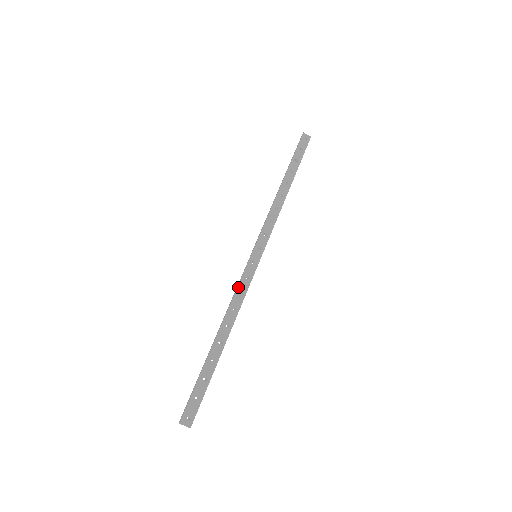
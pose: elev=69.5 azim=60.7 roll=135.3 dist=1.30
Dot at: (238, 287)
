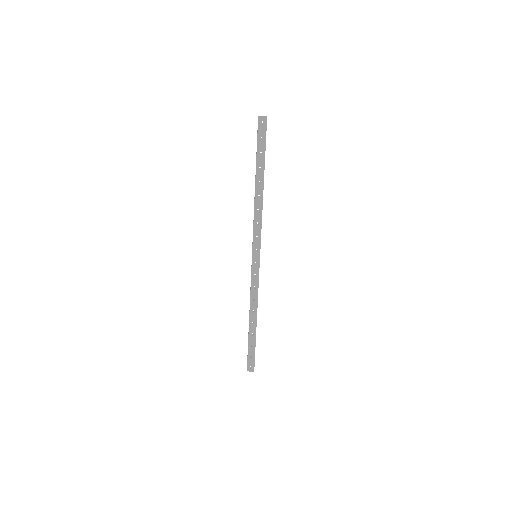
Dot at: (251, 285)
